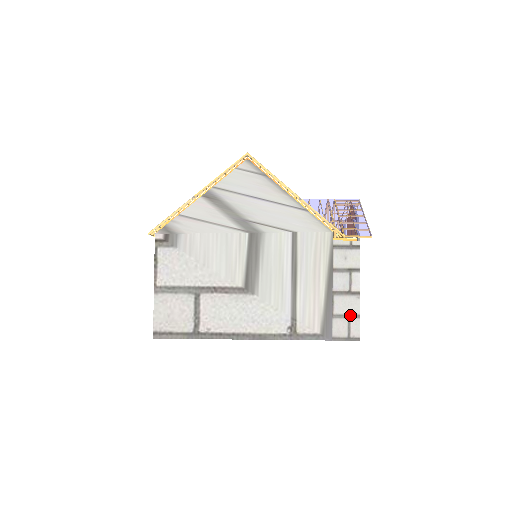
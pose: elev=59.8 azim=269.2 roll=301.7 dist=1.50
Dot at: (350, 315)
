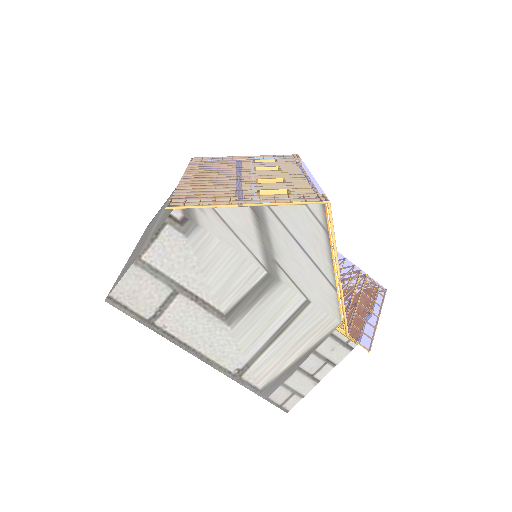
Dot at: (297, 392)
